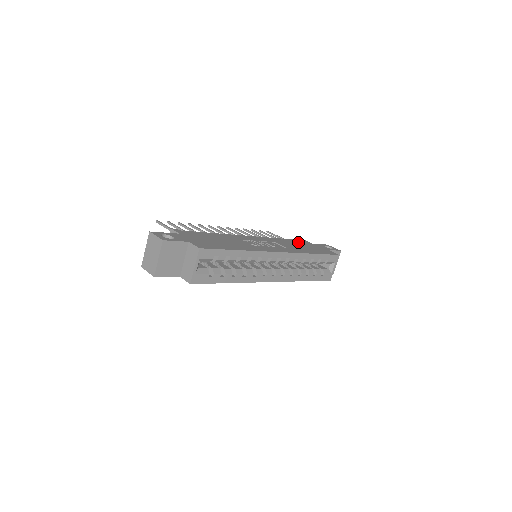
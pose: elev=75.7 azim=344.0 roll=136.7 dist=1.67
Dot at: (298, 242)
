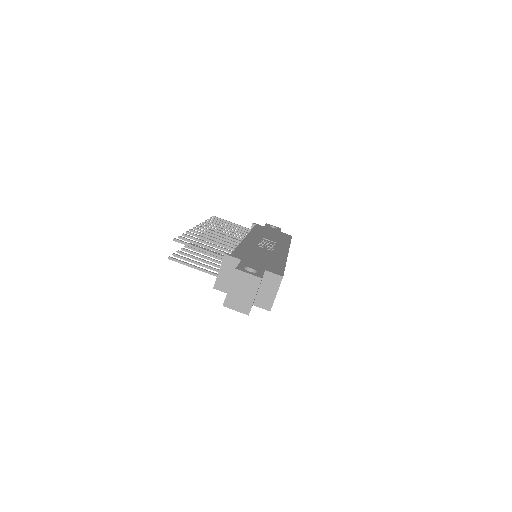
Dot at: (262, 229)
